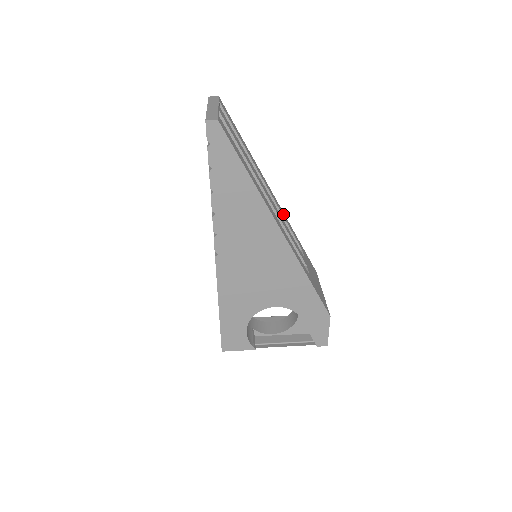
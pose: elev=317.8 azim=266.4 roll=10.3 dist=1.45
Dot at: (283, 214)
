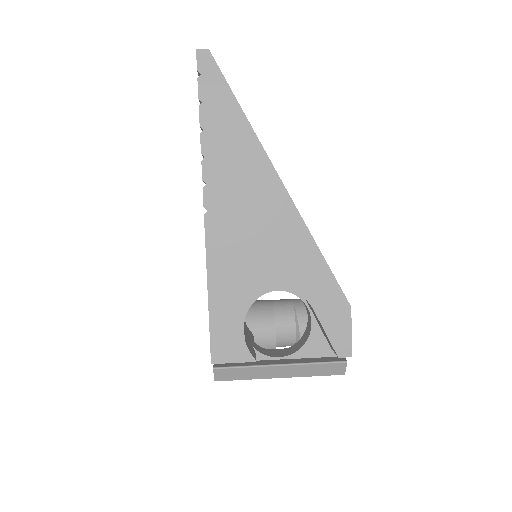
Dot at: occluded
